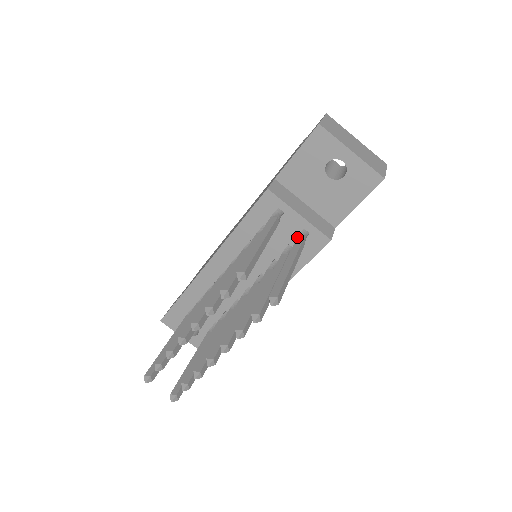
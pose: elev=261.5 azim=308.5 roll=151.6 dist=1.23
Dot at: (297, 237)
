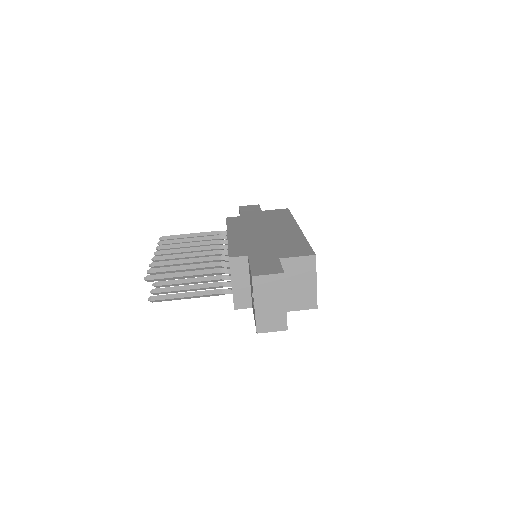
Dot at: (221, 289)
